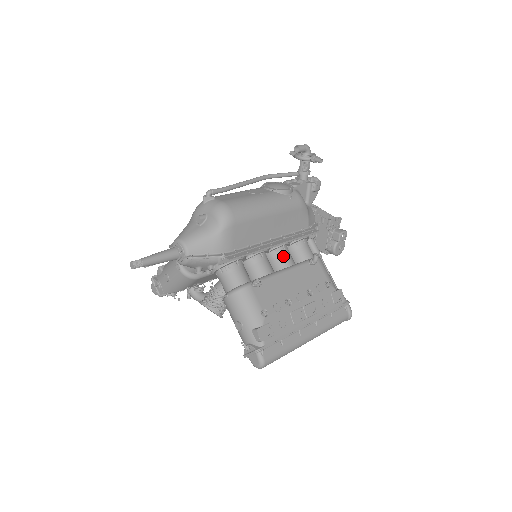
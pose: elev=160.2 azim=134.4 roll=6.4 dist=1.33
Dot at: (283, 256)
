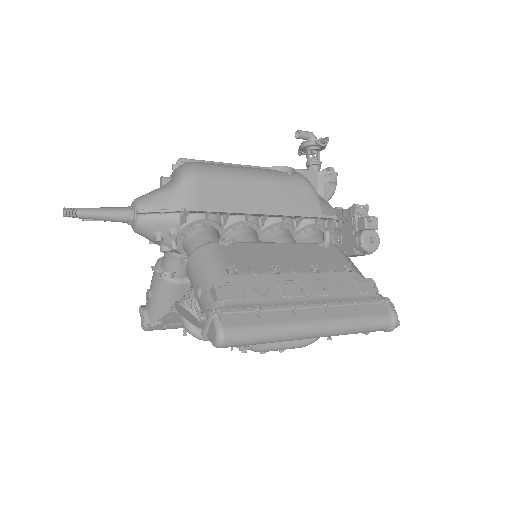
Dot at: (280, 236)
